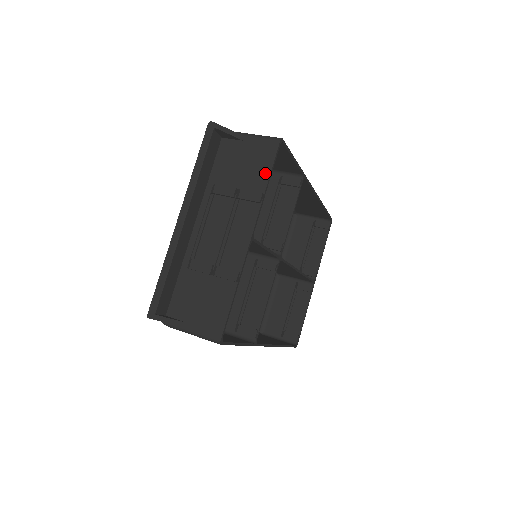
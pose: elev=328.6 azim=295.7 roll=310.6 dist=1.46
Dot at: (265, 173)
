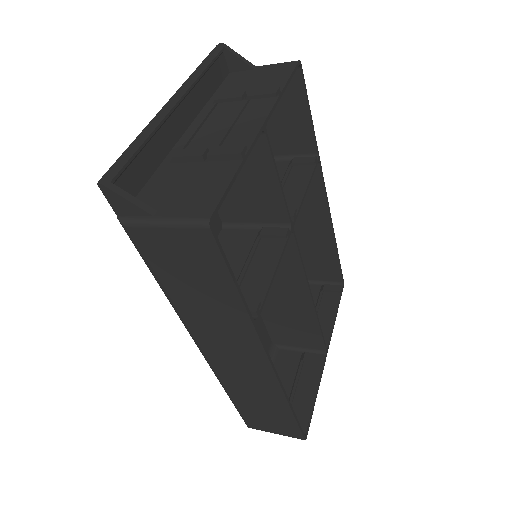
Dot at: (282, 80)
